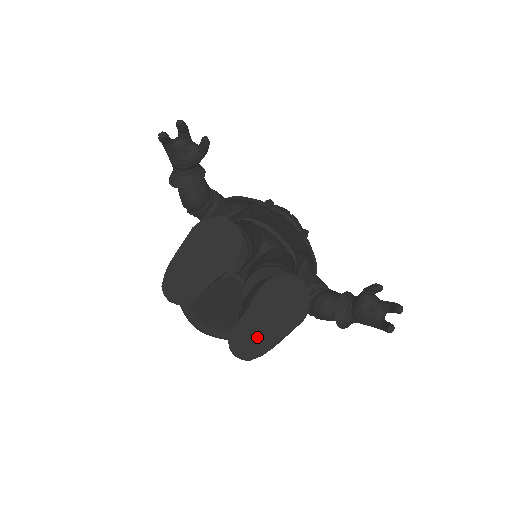
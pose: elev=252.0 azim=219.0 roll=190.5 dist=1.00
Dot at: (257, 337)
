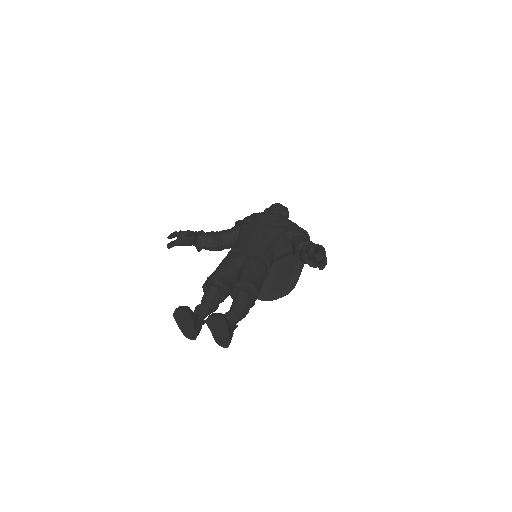
Dot at: (222, 339)
